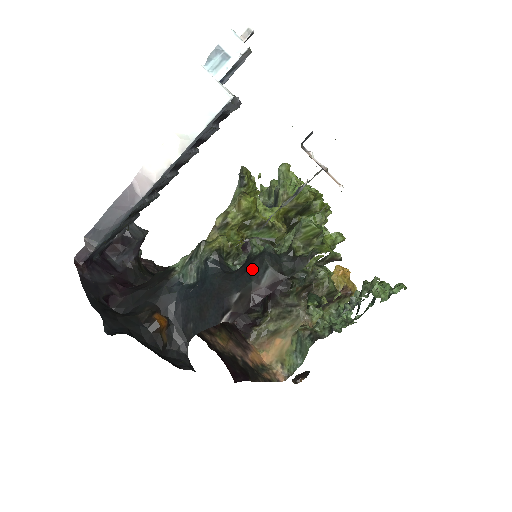
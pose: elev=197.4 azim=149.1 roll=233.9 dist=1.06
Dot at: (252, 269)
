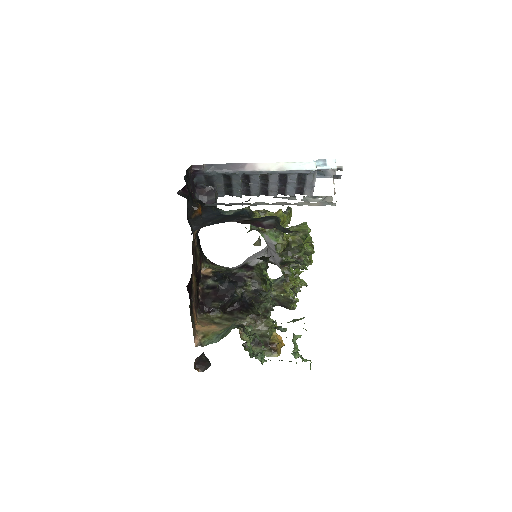
Dot at: (265, 217)
